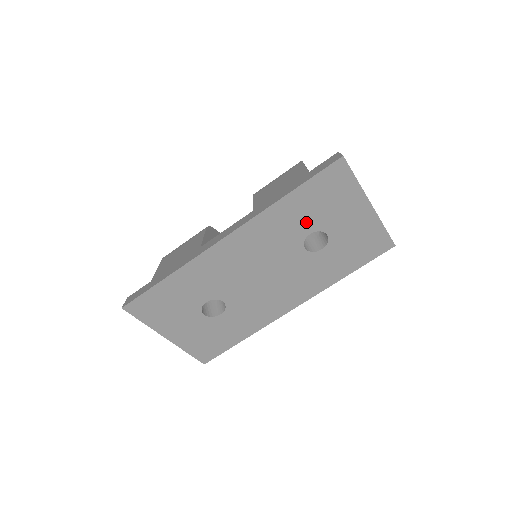
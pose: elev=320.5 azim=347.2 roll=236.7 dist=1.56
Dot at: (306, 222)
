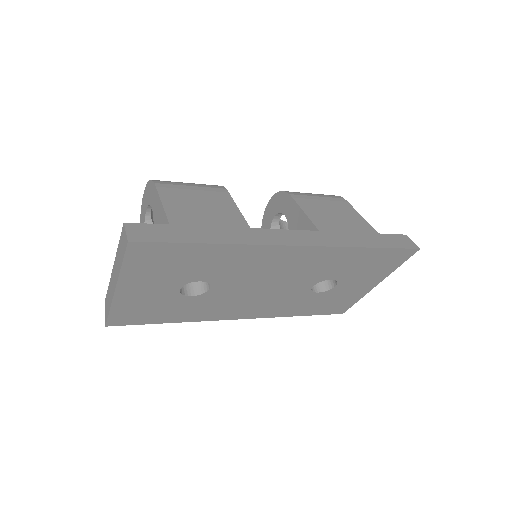
Dot at: (343, 271)
